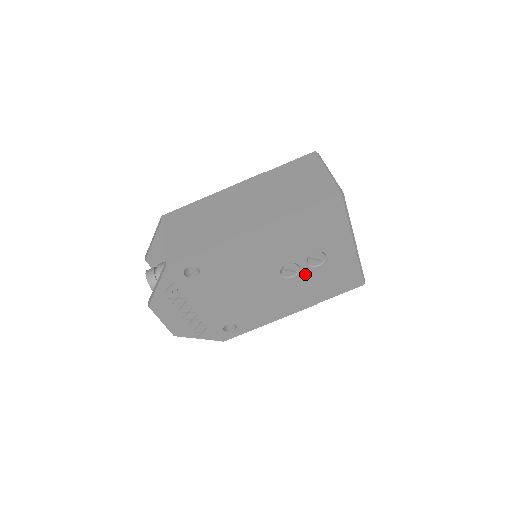
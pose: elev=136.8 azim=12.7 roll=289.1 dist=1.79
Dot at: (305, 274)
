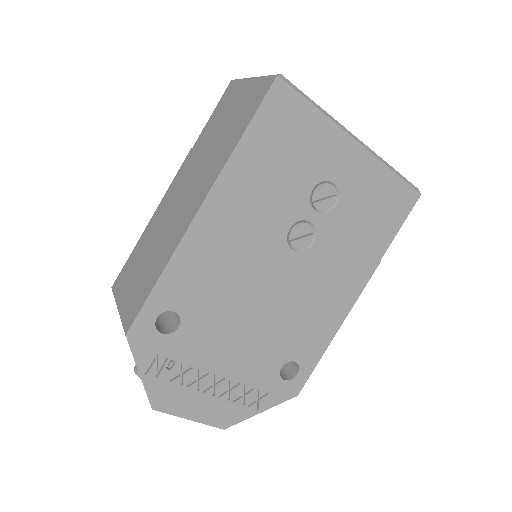
Dot at: (327, 229)
